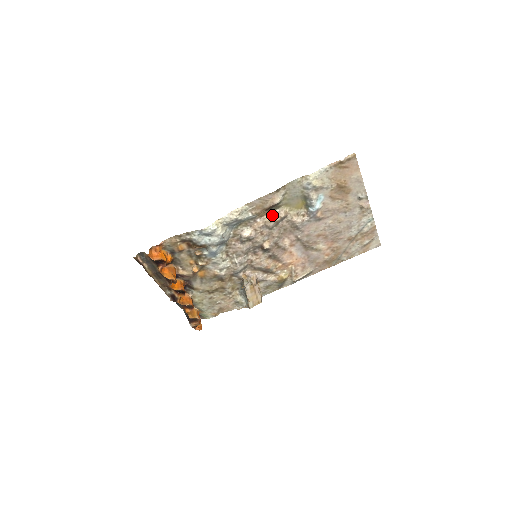
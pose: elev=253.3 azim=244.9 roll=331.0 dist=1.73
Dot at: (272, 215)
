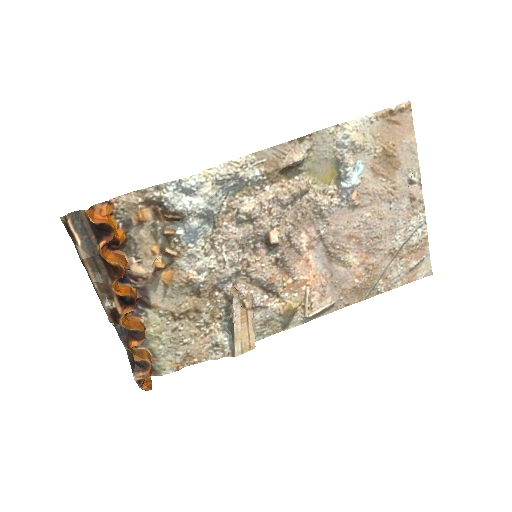
Dot at: (288, 184)
